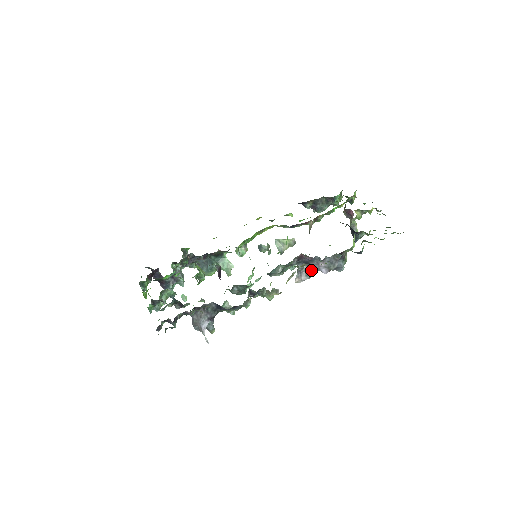
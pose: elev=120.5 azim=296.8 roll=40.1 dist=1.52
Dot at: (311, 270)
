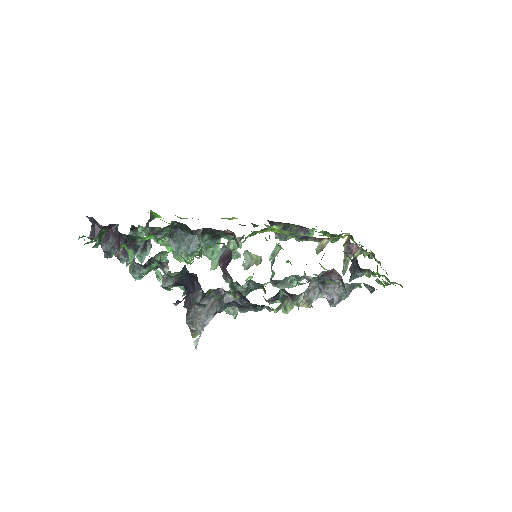
Dot at: (319, 293)
